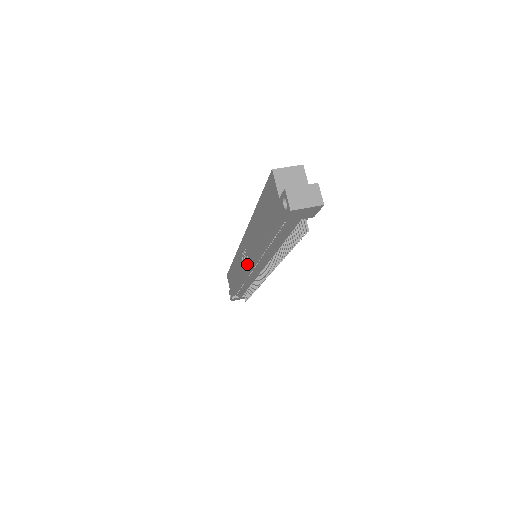
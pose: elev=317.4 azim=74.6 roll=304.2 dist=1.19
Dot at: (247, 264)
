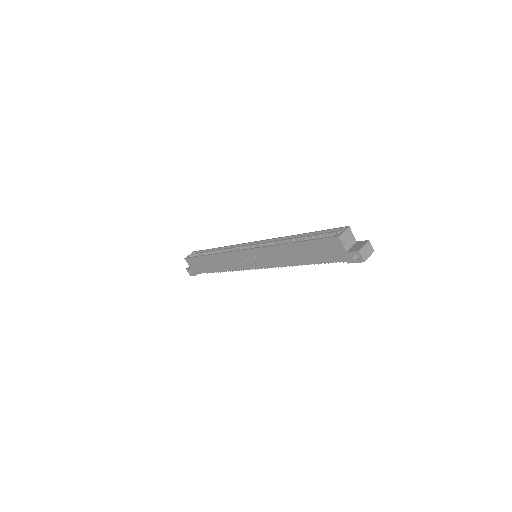
Dot at: (256, 265)
